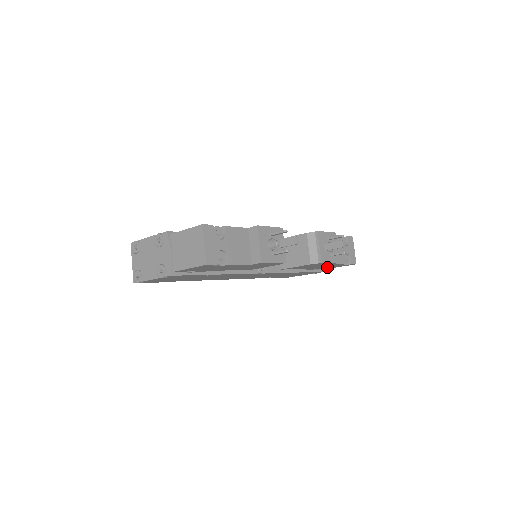
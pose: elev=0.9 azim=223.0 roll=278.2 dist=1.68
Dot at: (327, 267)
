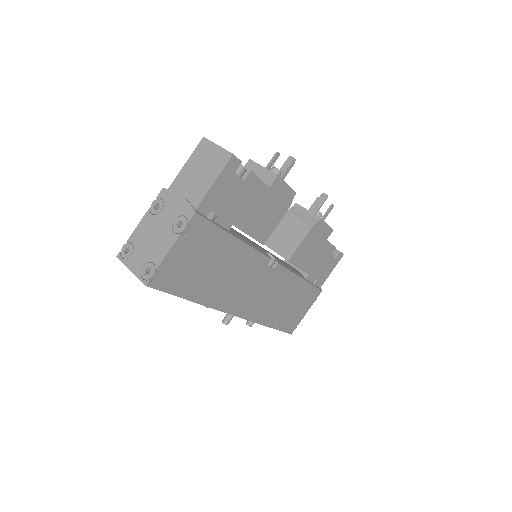
Dot at: (322, 270)
